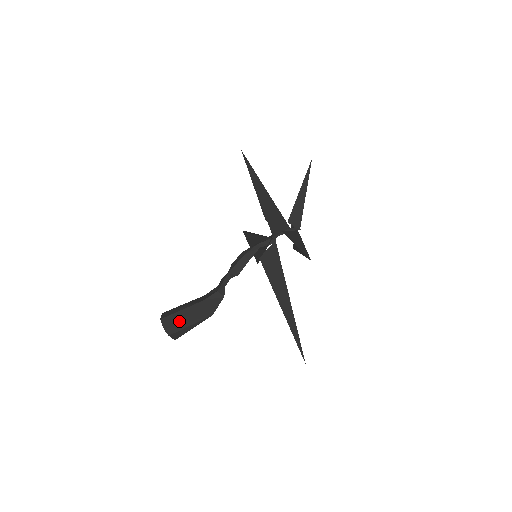
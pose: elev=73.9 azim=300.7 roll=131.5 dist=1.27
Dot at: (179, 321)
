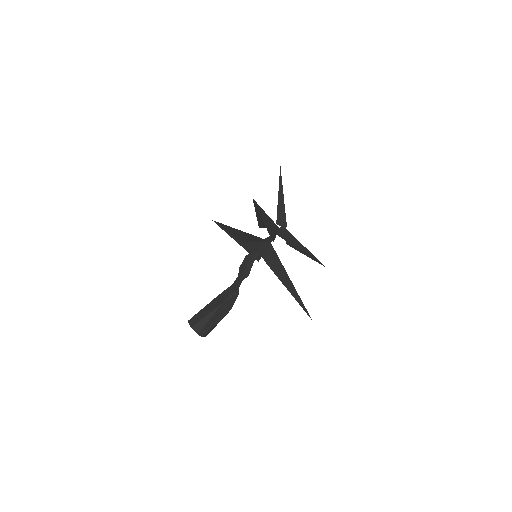
Dot at: (208, 324)
